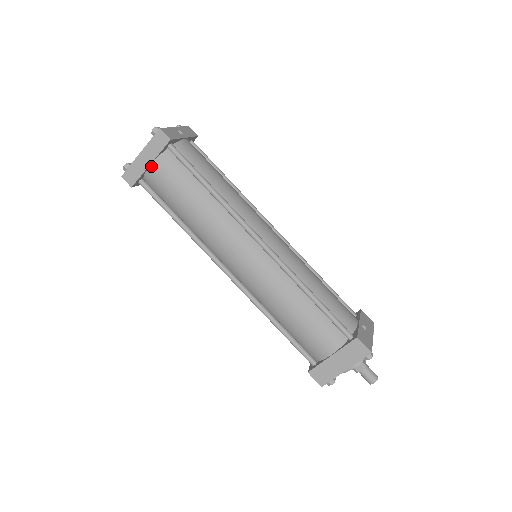
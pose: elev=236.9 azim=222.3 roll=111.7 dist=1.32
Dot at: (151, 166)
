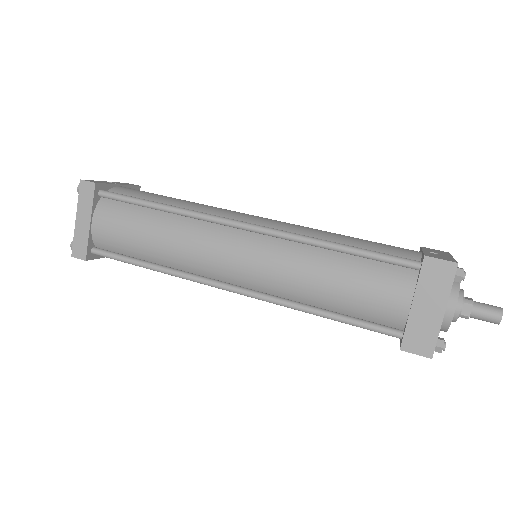
Dot at: (92, 224)
